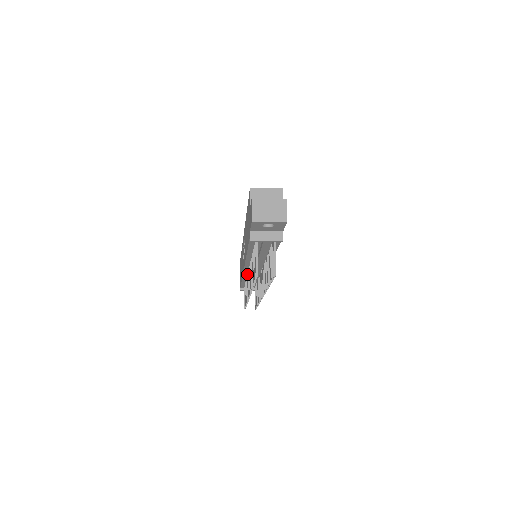
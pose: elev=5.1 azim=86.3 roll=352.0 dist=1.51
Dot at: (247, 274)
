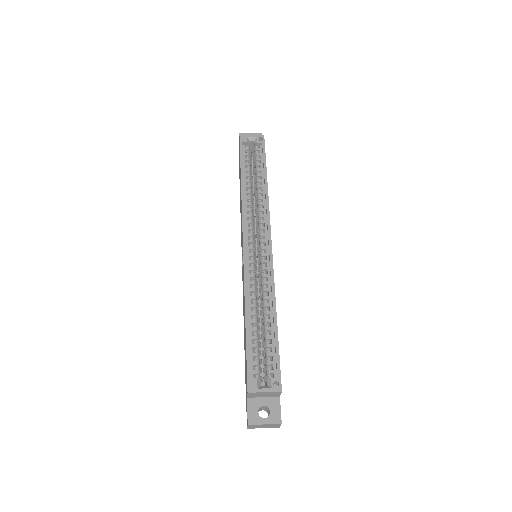
Dot at: occluded
